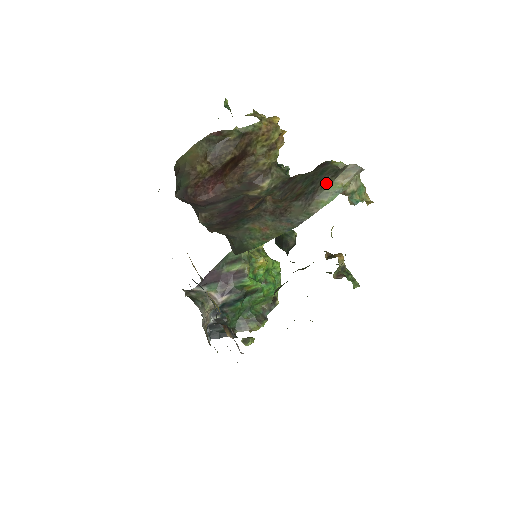
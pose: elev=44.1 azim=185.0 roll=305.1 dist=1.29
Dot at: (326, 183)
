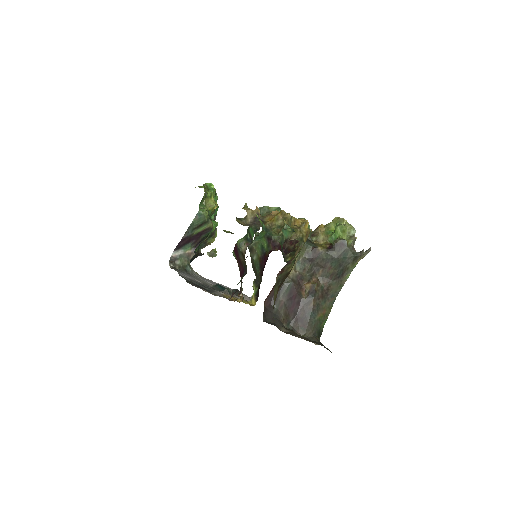
Dot at: (350, 266)
